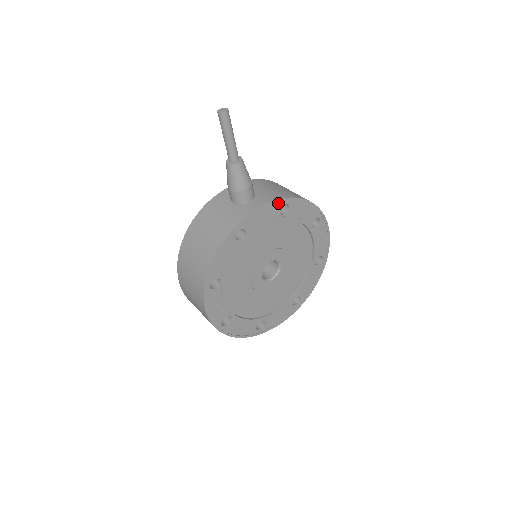
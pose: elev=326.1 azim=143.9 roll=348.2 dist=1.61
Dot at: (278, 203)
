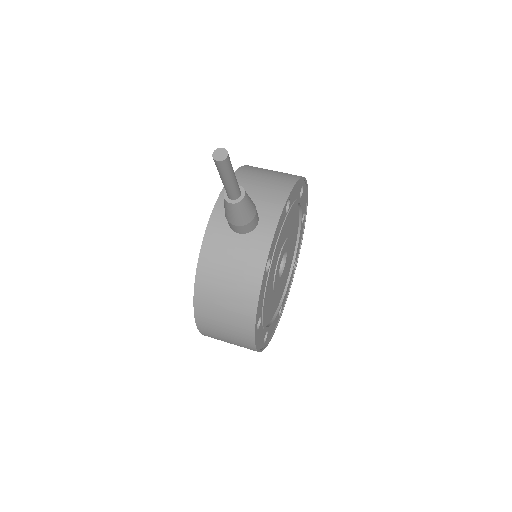
Dot at: (284, 207)
